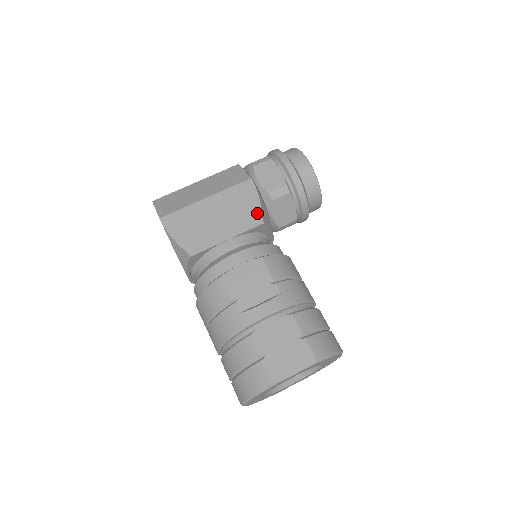
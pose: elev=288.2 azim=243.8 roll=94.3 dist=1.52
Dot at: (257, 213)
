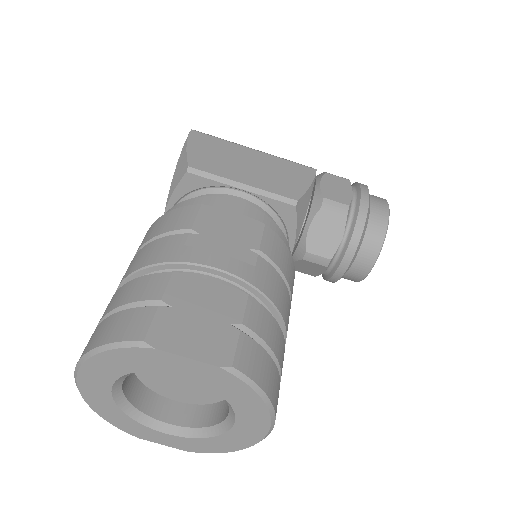
Dot at: (297, 193)
